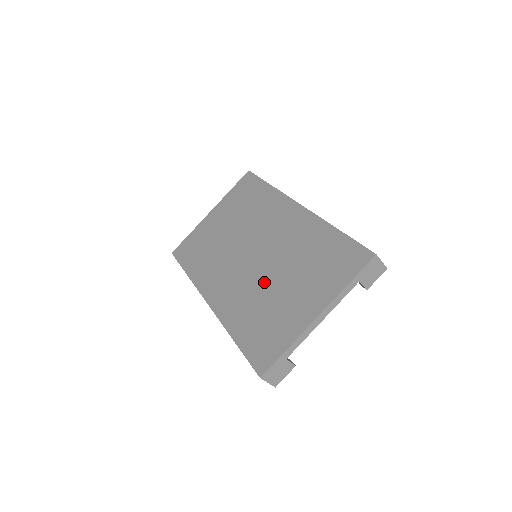
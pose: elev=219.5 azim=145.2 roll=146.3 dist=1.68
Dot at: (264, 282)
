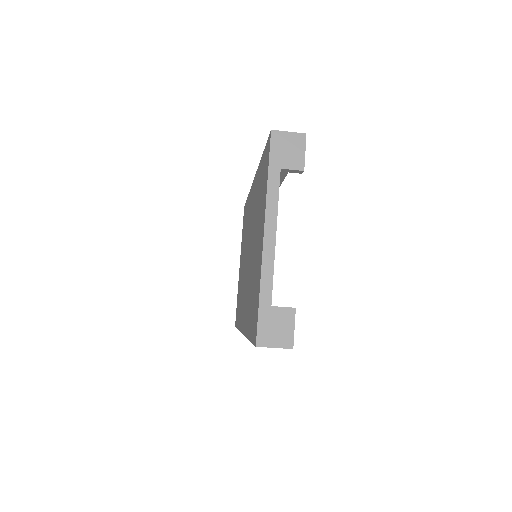
Dot at: (251, 265)
